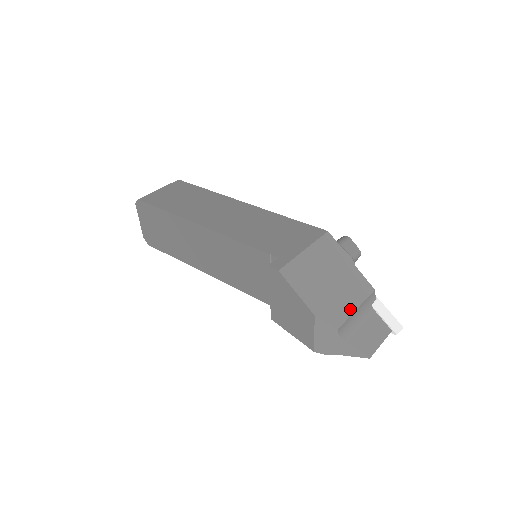
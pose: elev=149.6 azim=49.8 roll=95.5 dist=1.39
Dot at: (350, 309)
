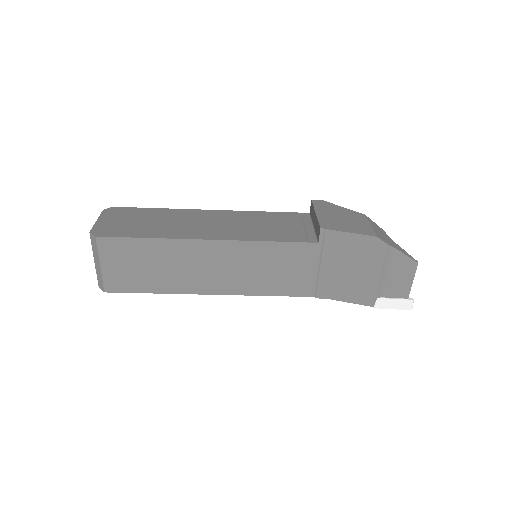
Dot at: occluded
